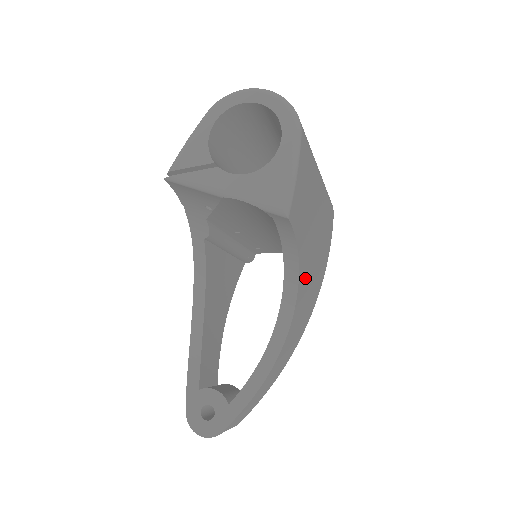
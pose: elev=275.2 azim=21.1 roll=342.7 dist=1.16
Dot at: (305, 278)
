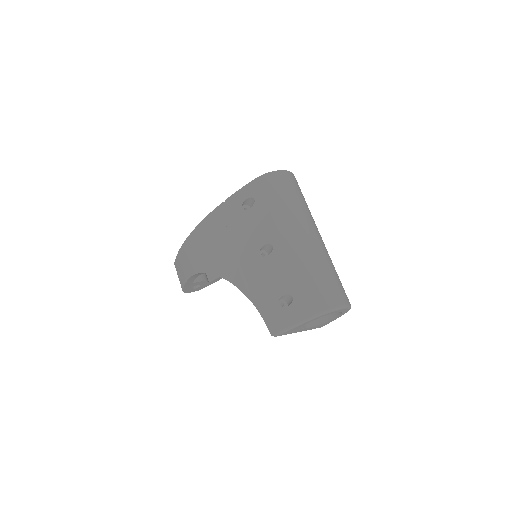
Dot at: occluded
